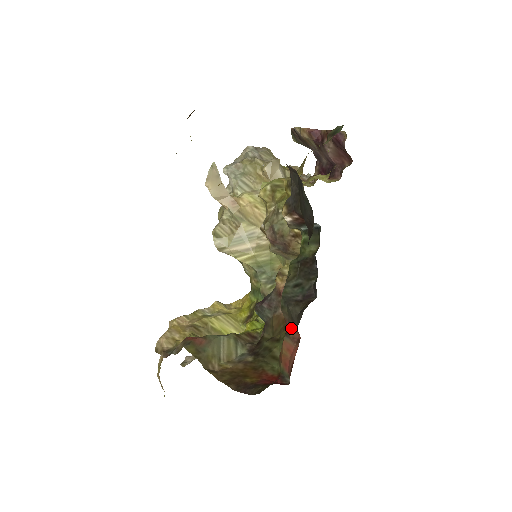
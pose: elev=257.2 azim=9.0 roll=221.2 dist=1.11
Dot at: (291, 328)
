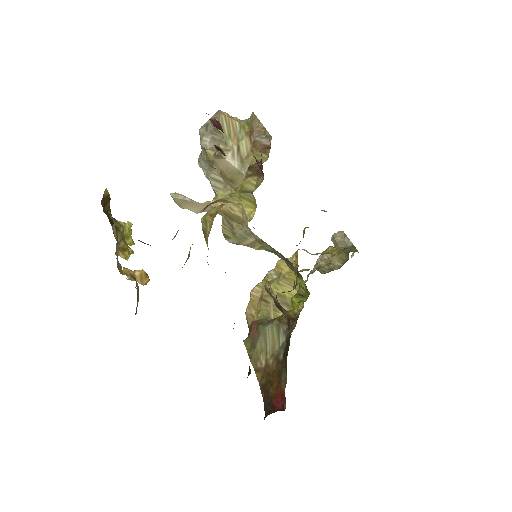
Dot at: occluded
